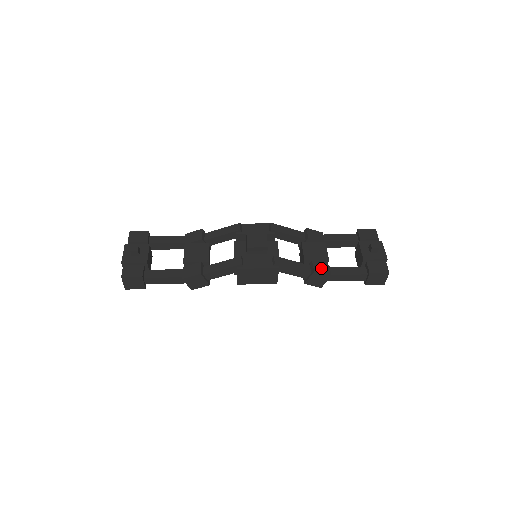
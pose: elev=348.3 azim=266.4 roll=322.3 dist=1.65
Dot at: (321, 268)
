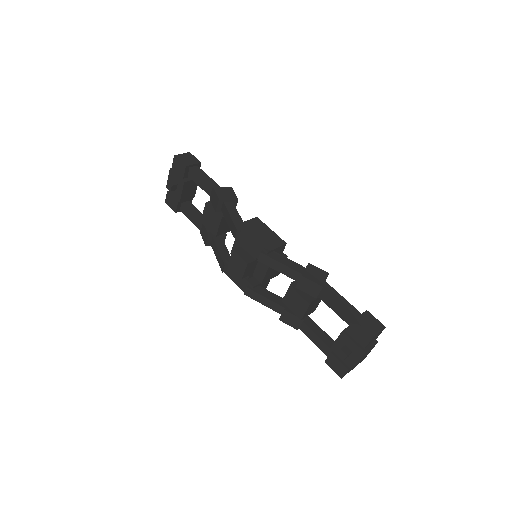
Dot at: (290, 319)
